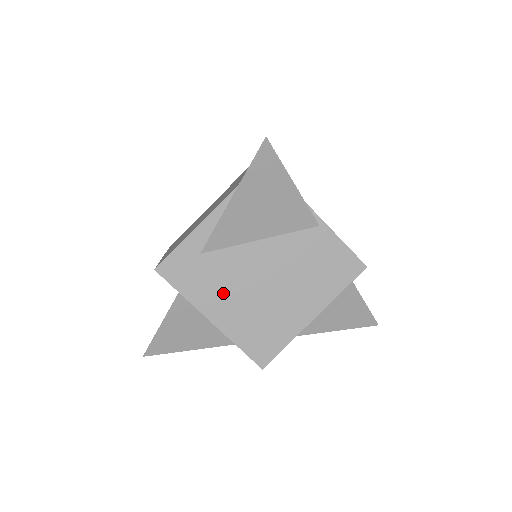
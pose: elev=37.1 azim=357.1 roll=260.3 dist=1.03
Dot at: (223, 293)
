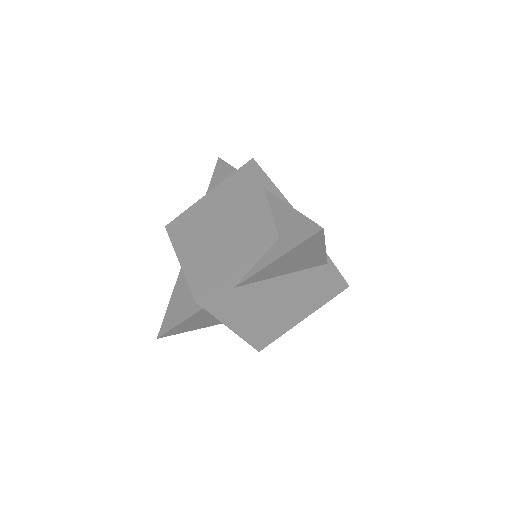
Dot at: (244, 311)
